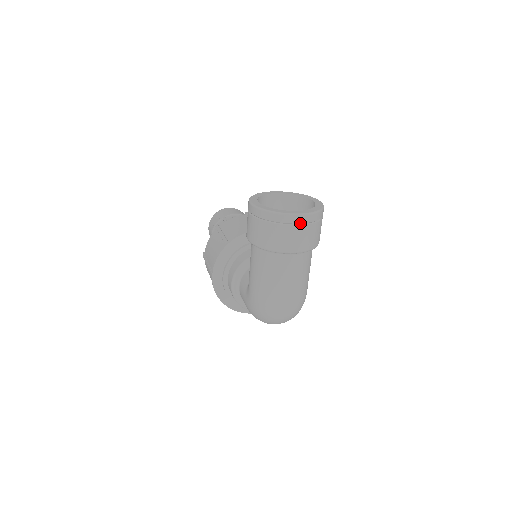
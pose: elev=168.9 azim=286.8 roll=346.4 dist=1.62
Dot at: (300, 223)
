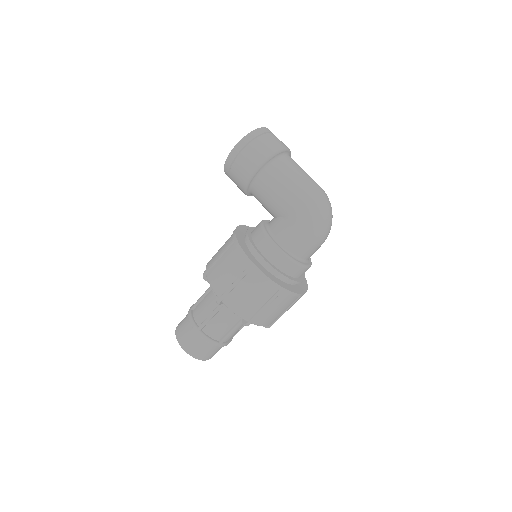
Dot at: (271, 133)
